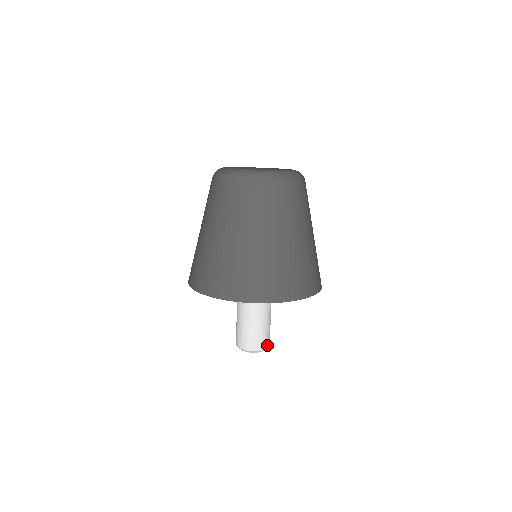
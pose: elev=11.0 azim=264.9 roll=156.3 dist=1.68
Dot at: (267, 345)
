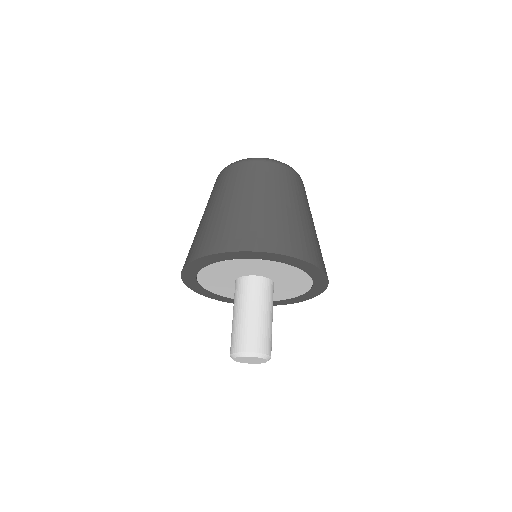
Dot at: (266, 351)
